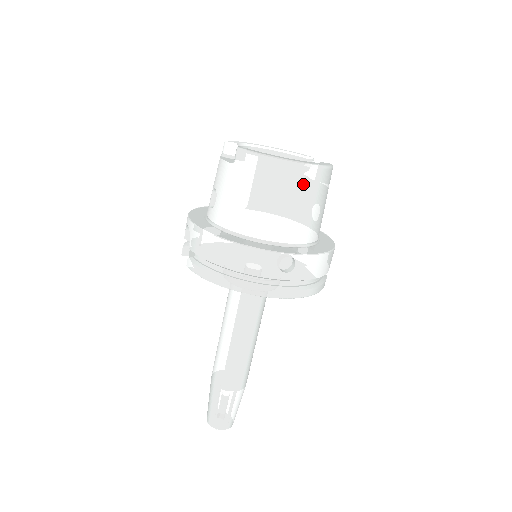
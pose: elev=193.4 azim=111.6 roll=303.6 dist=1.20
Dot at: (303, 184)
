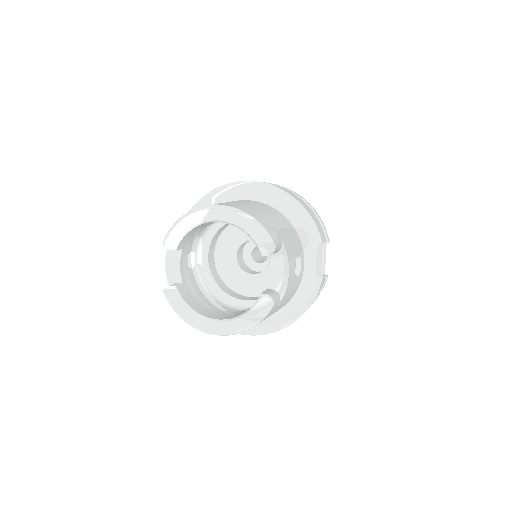
Dot at: occluded
